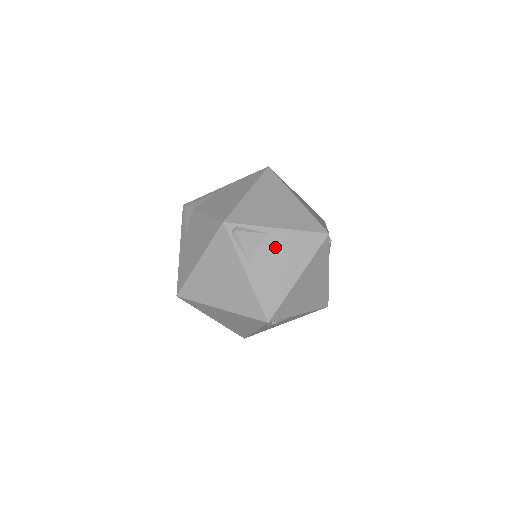
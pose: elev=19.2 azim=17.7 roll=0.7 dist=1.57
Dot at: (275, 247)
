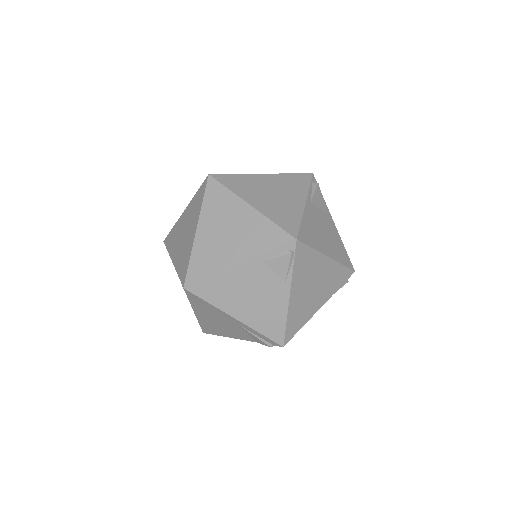
Dot at: (327, 225)
